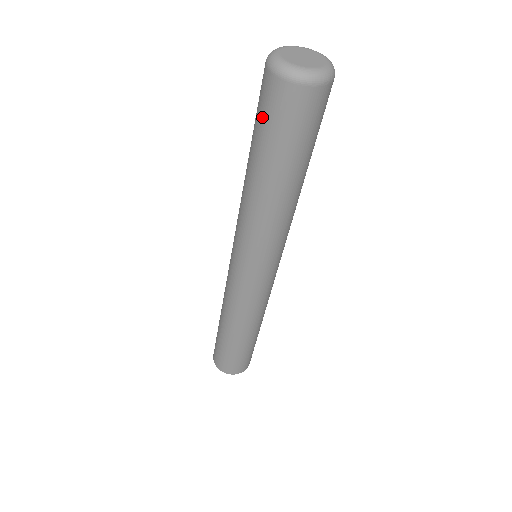
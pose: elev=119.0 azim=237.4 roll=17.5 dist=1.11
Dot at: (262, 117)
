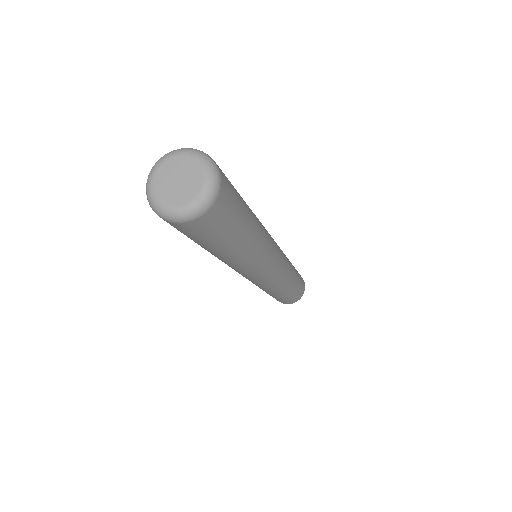
Dot at: occluded
